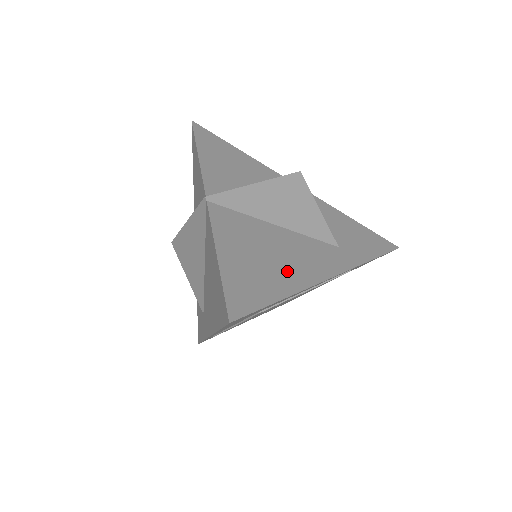
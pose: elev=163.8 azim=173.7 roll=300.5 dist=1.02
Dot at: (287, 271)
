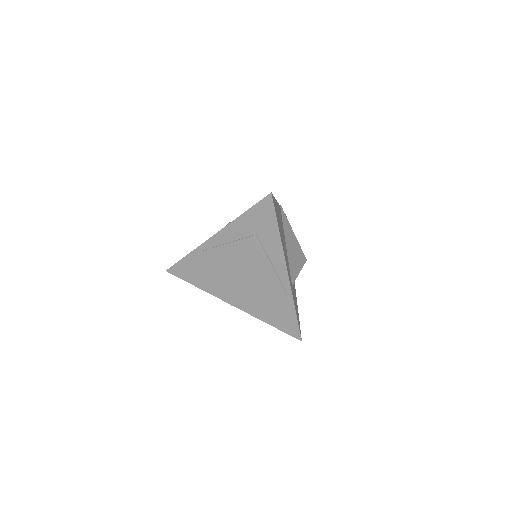
Dot at: (282, 240)
